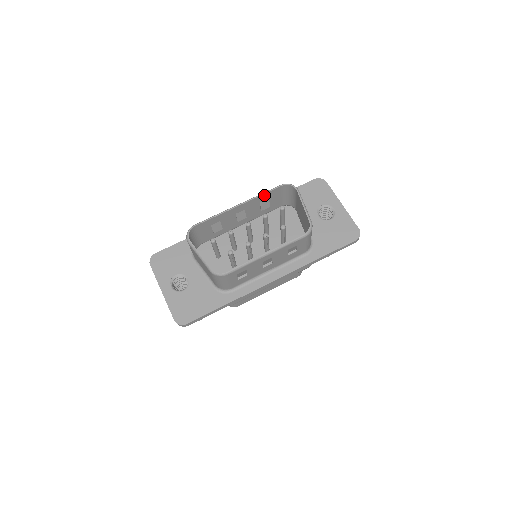
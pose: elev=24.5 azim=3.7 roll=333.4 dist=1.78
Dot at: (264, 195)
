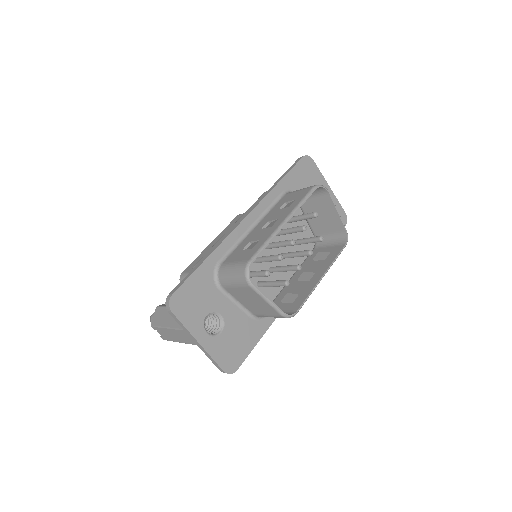
Dot at: (302, 203)
